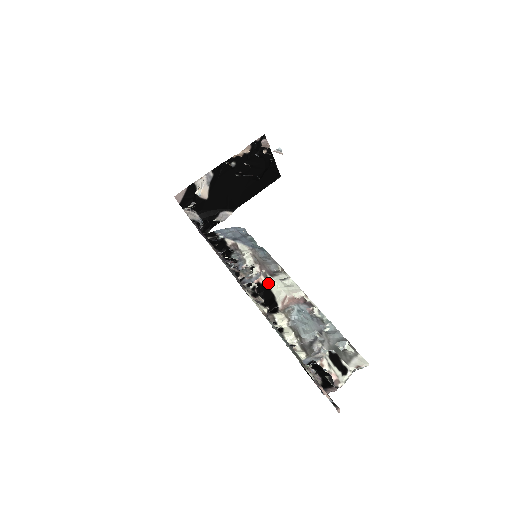
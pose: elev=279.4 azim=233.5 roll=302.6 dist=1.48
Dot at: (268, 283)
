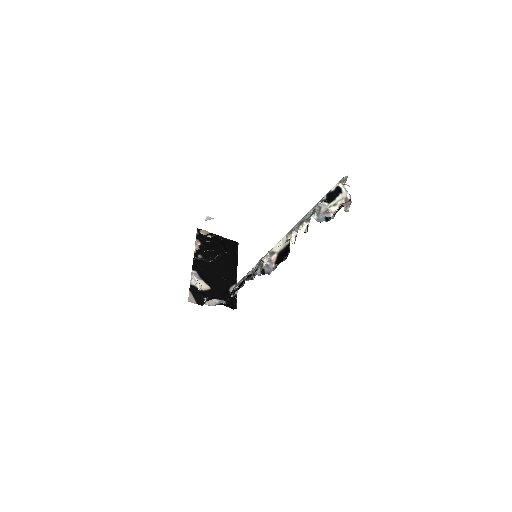
Dot at: (276, 252)
